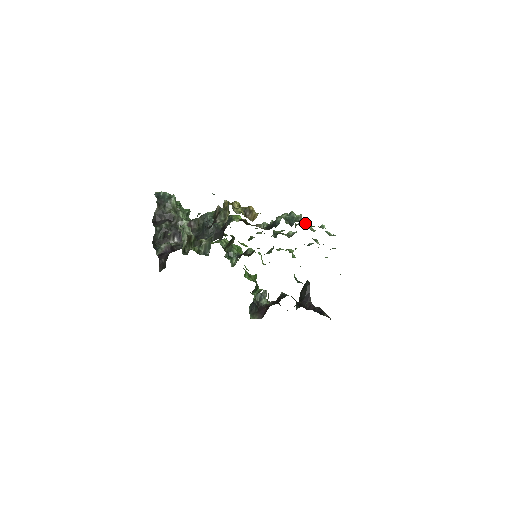
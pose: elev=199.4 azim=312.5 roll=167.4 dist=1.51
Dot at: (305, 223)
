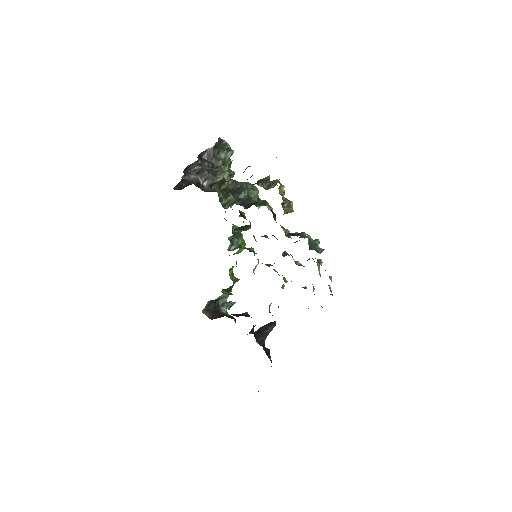
Dot at: (319, 261)
